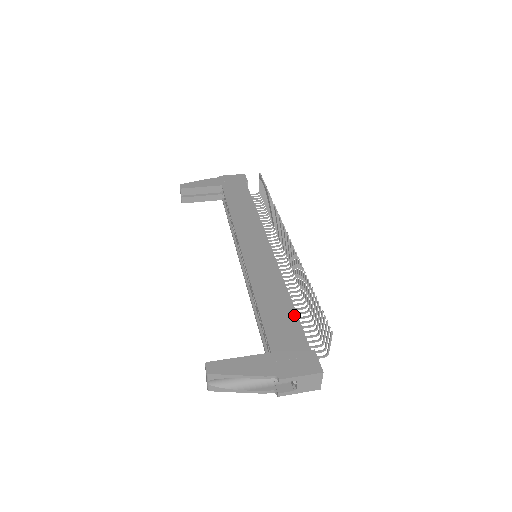
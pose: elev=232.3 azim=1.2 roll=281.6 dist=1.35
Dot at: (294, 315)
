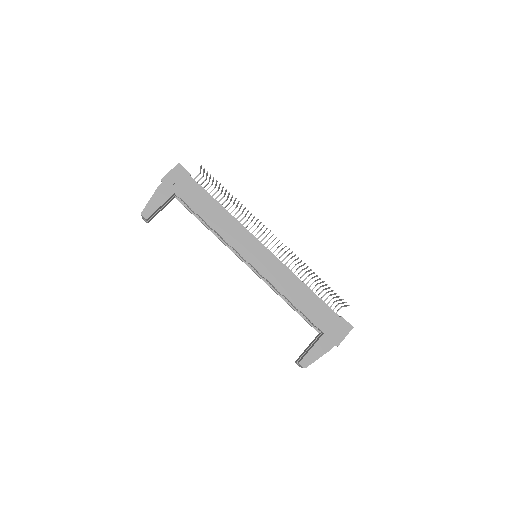
Dot at: (318, 299)
